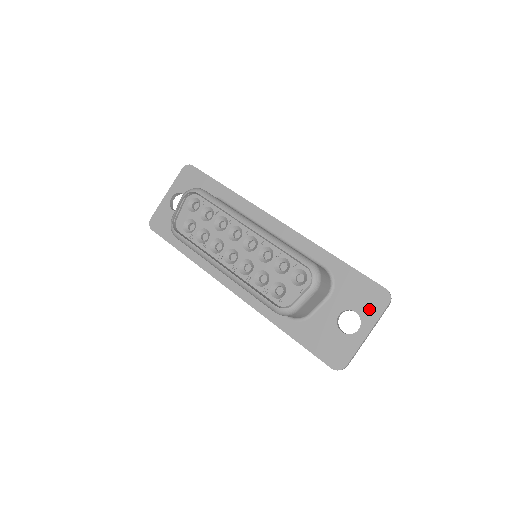
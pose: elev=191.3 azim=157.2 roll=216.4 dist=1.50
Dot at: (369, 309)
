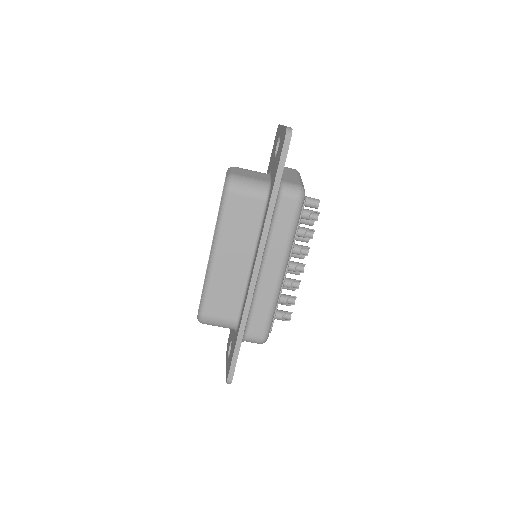
Dot at: (277, 136)
